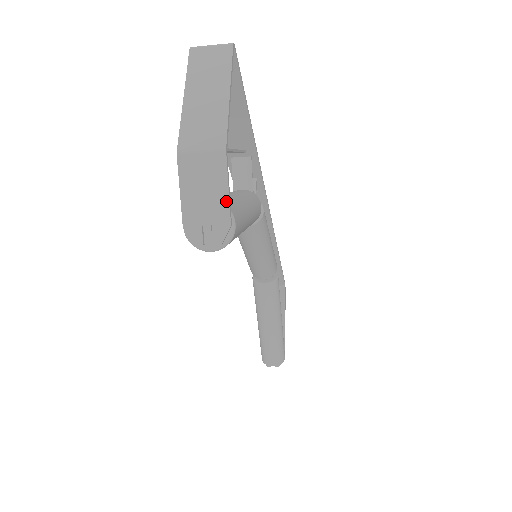
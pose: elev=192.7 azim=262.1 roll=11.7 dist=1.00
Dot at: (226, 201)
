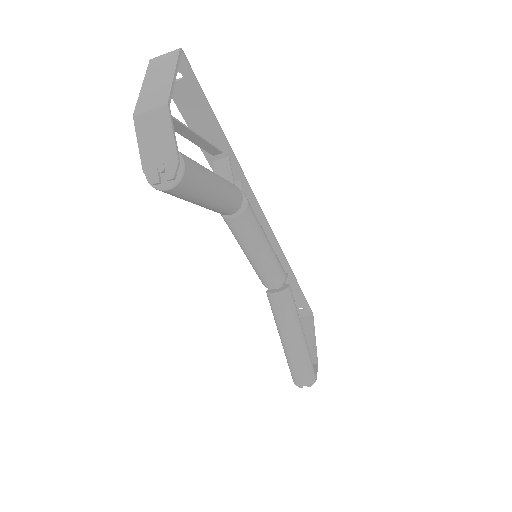
Dot at: (172, 143)
